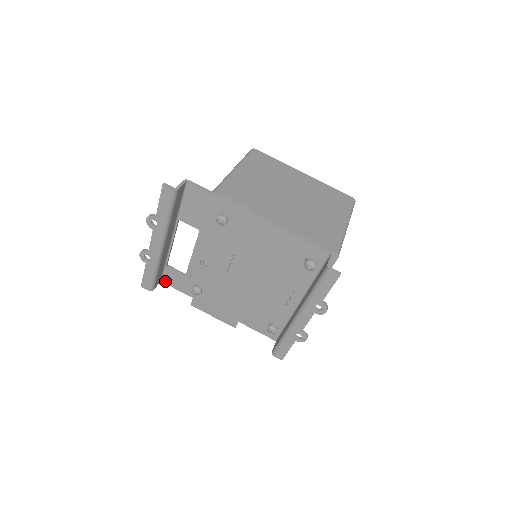
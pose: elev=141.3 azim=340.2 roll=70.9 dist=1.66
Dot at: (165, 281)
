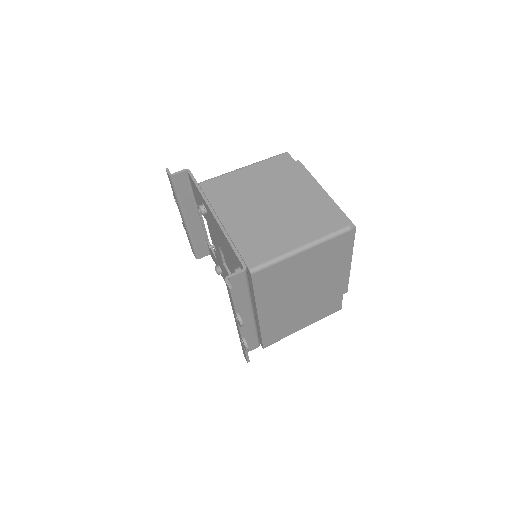
Dot at: (211, 255)
